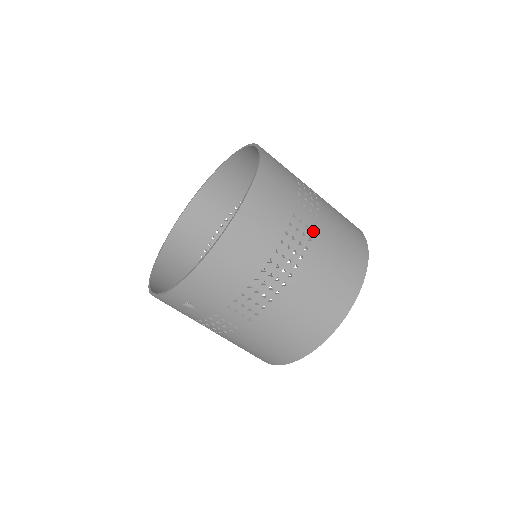
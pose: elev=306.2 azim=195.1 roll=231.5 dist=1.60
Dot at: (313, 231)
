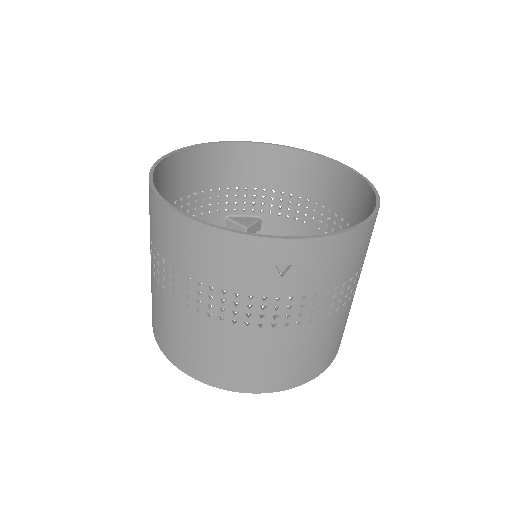
Dot at: occluded
